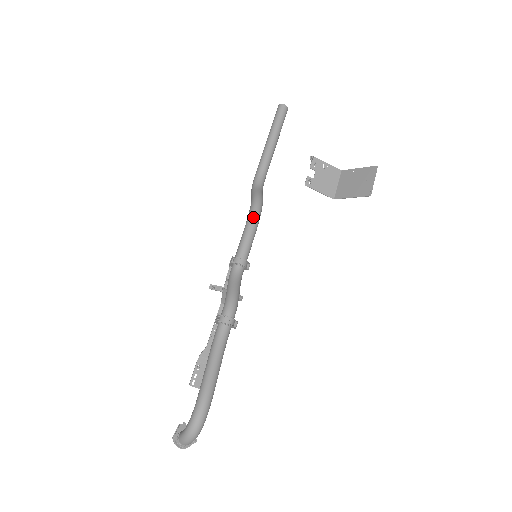
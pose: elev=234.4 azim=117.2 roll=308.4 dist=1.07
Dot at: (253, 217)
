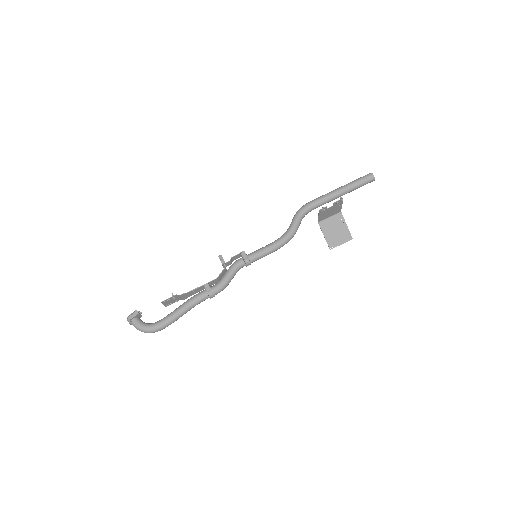
Dot at: (281, 246)
